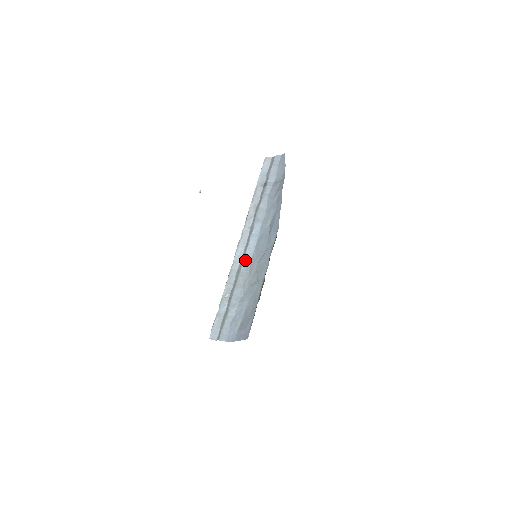
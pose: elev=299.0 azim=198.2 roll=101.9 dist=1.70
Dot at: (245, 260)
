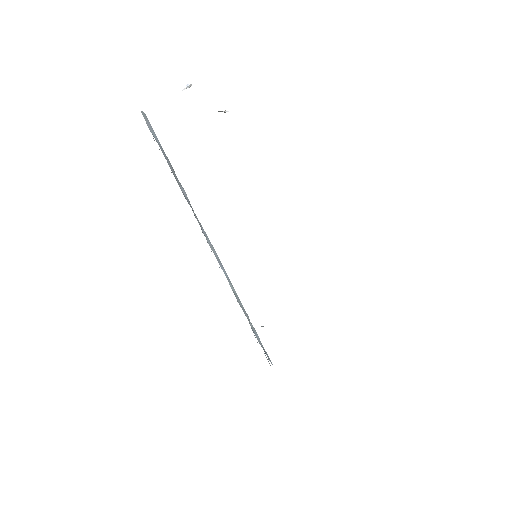
Dot at: occluded
